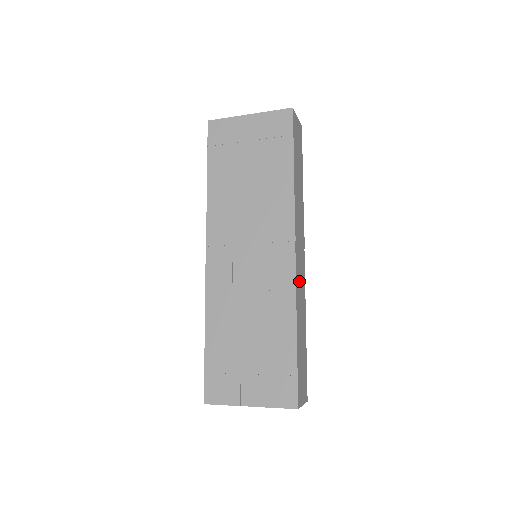
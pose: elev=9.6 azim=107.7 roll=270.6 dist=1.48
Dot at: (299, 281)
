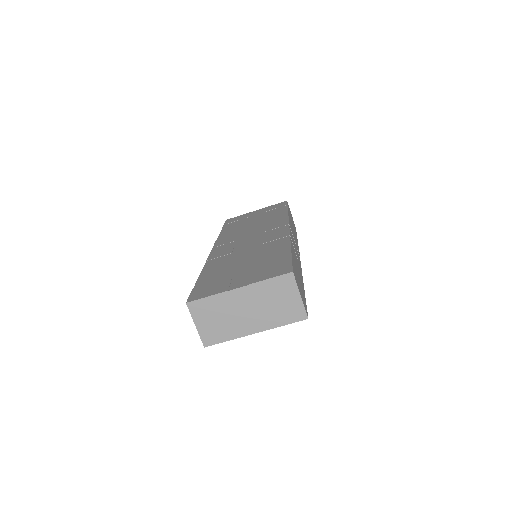
Dot at: occluded
